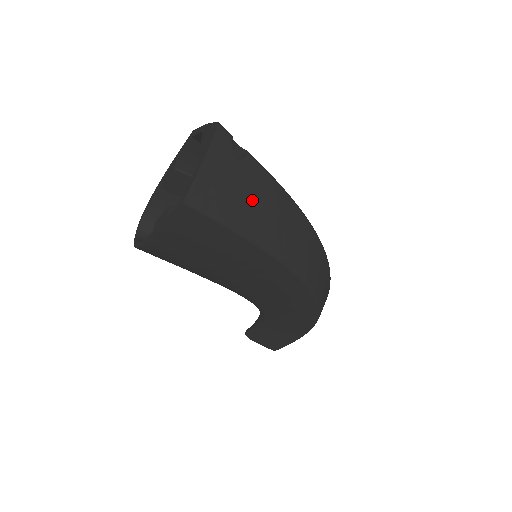
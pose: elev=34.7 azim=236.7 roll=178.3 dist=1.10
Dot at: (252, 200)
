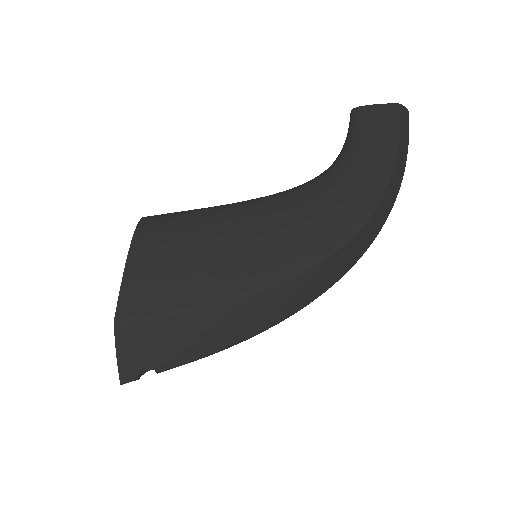
Dot at: occluded
